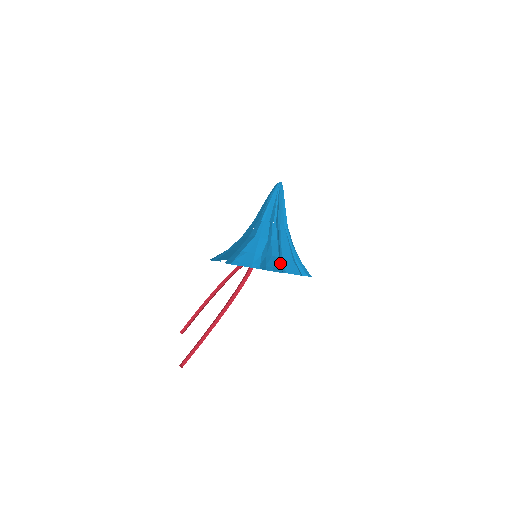
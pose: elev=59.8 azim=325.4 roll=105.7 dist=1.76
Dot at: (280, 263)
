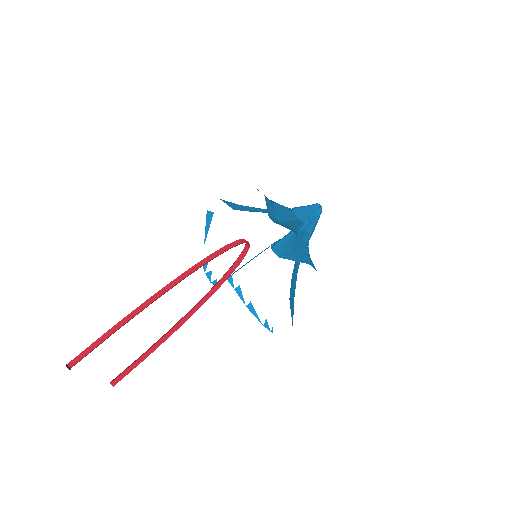
Dot at: (269, 201)
